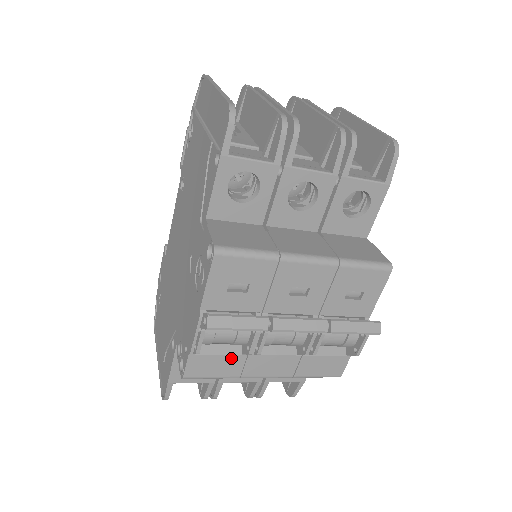
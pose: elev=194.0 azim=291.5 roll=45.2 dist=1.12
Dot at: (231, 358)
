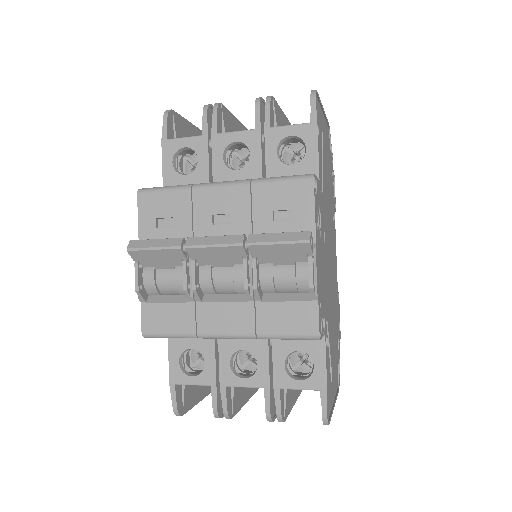
Dot at: (180, 307)
